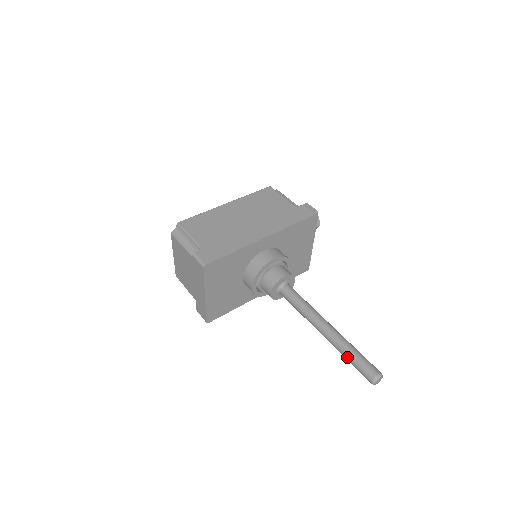
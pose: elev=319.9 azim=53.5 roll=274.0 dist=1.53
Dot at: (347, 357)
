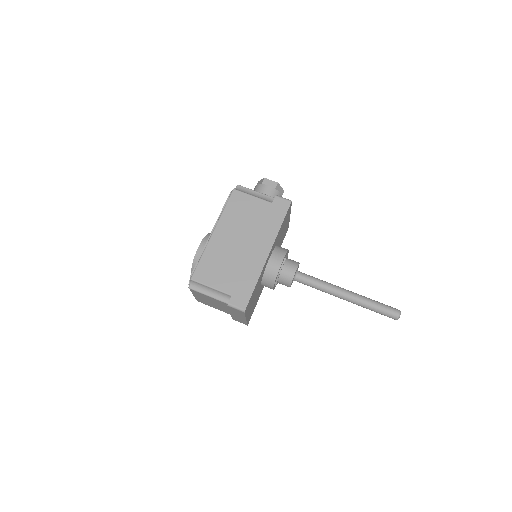
Dot at: (371, 310)
